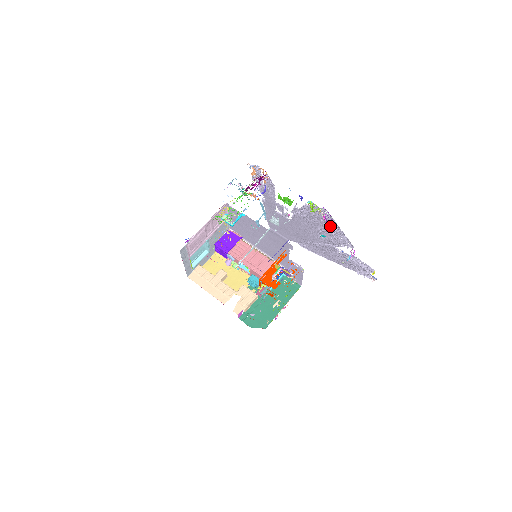
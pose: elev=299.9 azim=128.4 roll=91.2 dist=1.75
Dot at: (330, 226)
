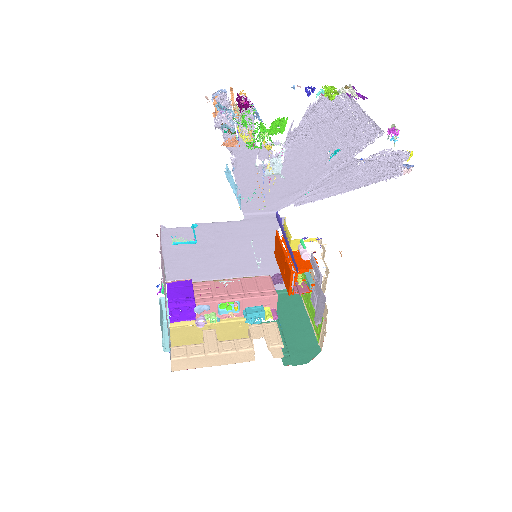
Dot at: (347, 121)
